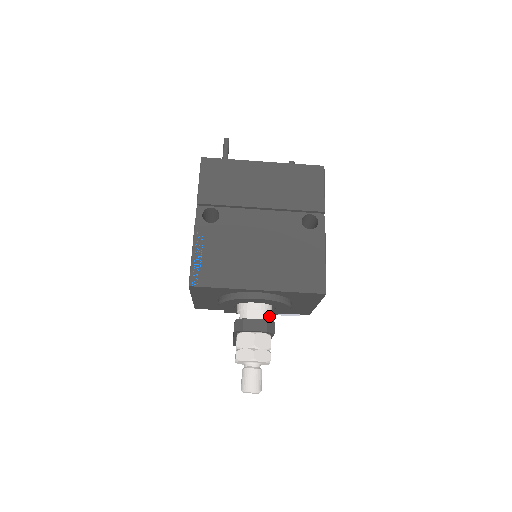
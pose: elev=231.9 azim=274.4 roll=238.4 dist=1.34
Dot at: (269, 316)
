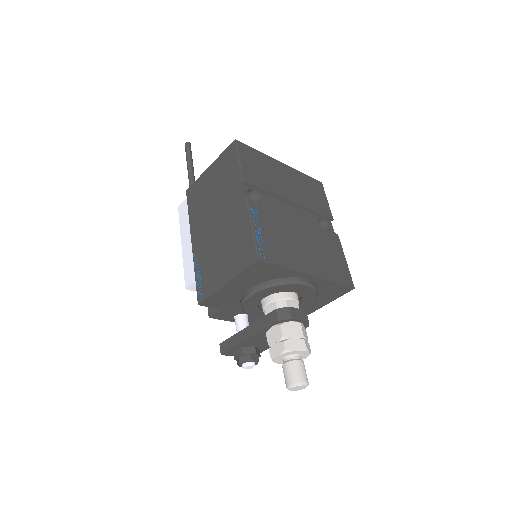
Dot at: occluded
